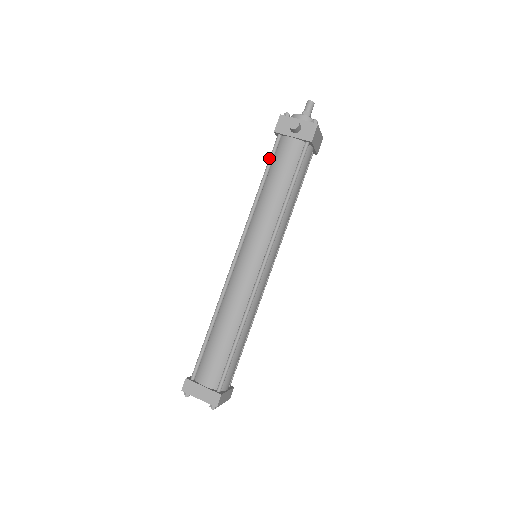
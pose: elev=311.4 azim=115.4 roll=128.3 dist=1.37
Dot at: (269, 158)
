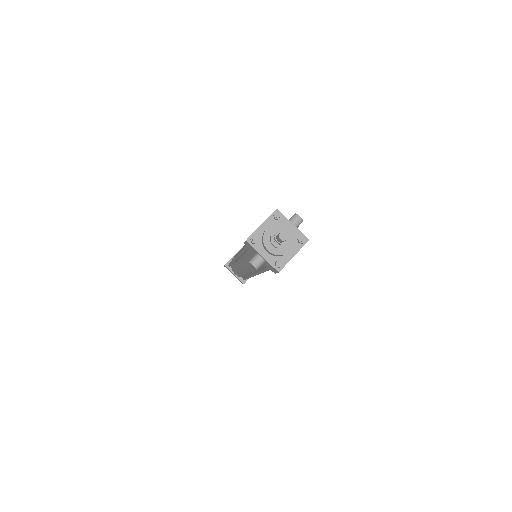
Dot at: (246, 246)
